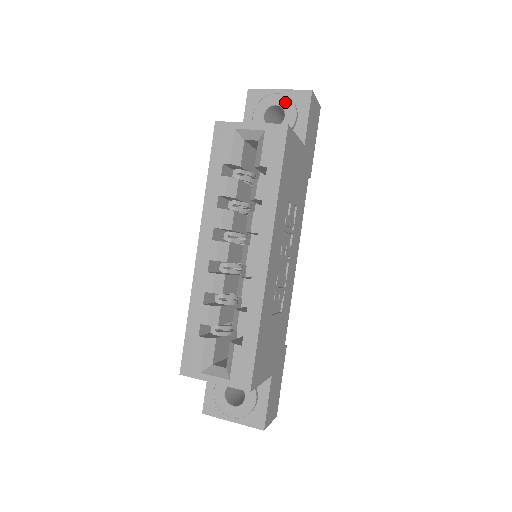
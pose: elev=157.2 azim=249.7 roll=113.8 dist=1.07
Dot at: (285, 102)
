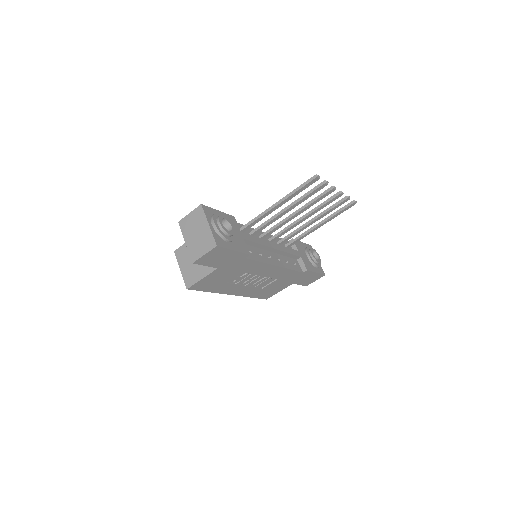
Dot at: occluded
